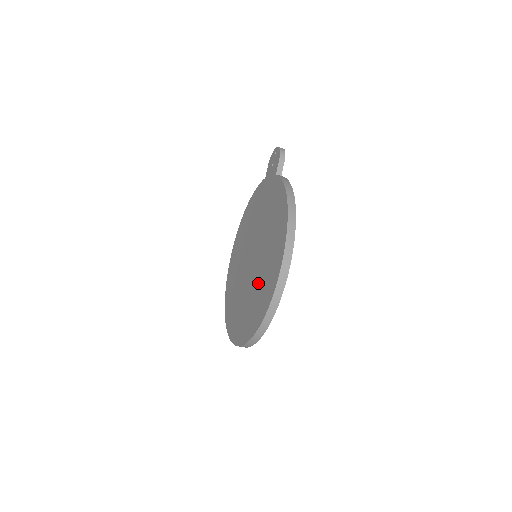
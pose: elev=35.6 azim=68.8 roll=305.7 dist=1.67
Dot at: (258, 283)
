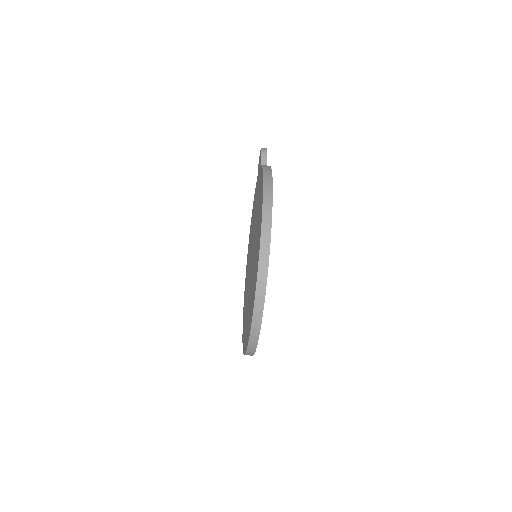
Dot at: (253, 270)
